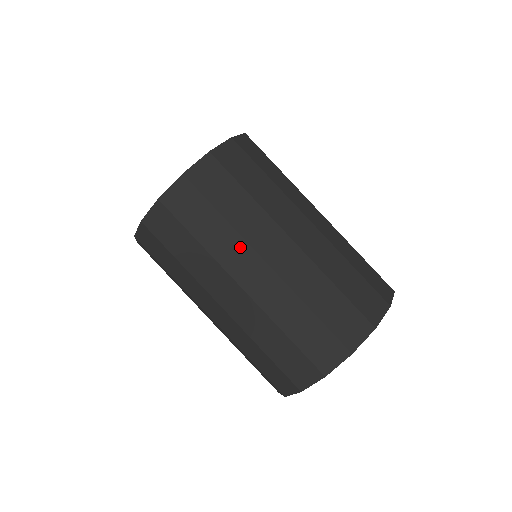
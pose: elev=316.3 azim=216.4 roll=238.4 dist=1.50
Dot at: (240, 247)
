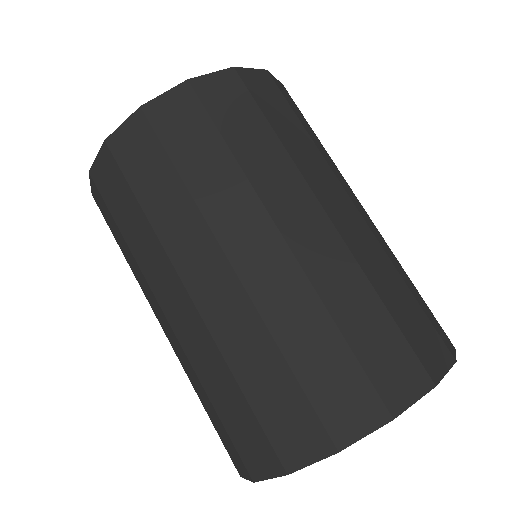
Dot at: (292, 180)
